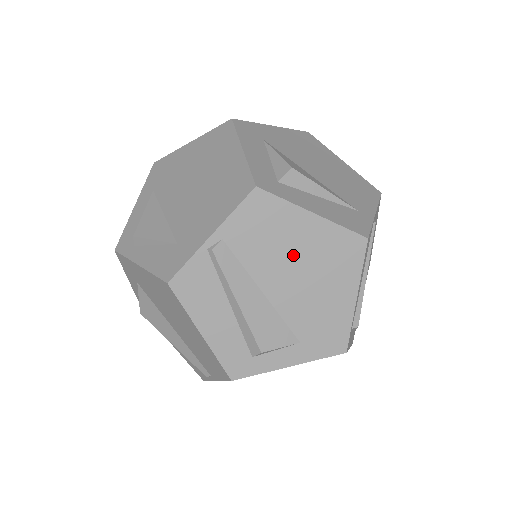
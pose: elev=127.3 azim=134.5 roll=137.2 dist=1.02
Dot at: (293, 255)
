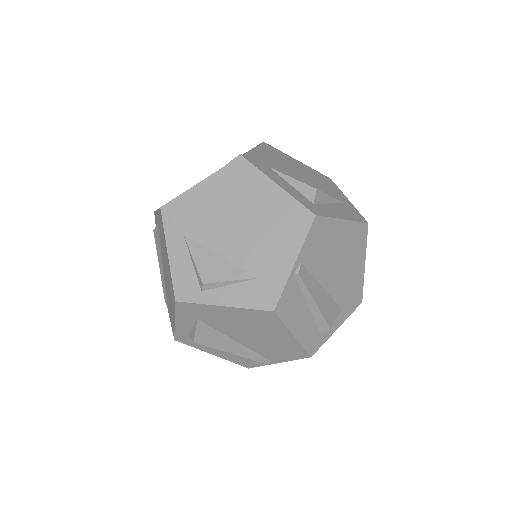
Dot at: (336, 253)
